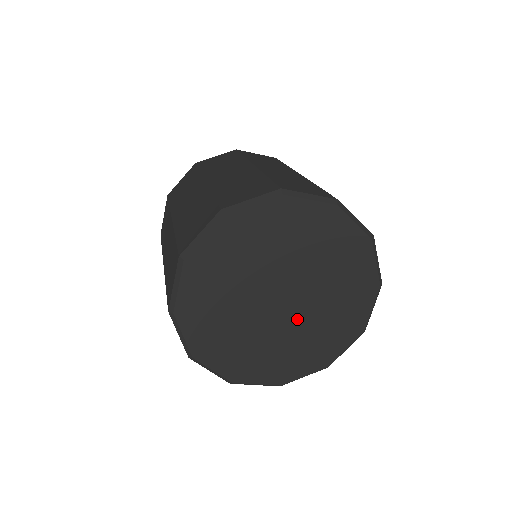
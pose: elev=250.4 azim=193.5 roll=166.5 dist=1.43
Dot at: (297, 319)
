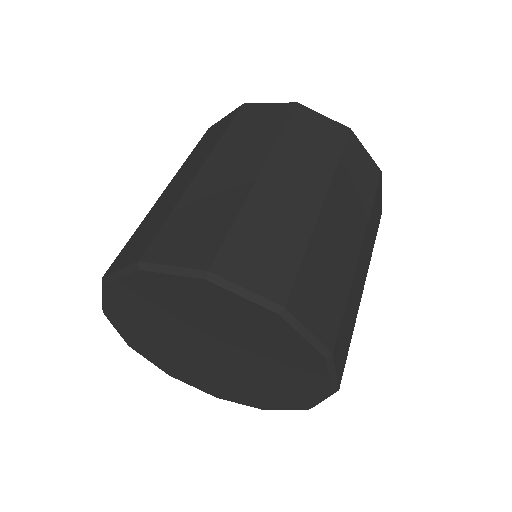
Dot at: (241, 368)
